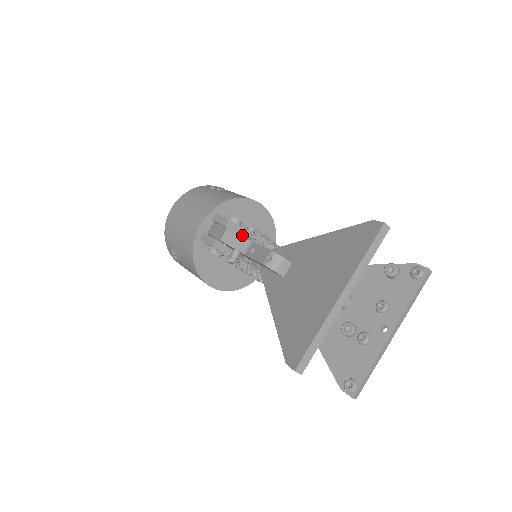
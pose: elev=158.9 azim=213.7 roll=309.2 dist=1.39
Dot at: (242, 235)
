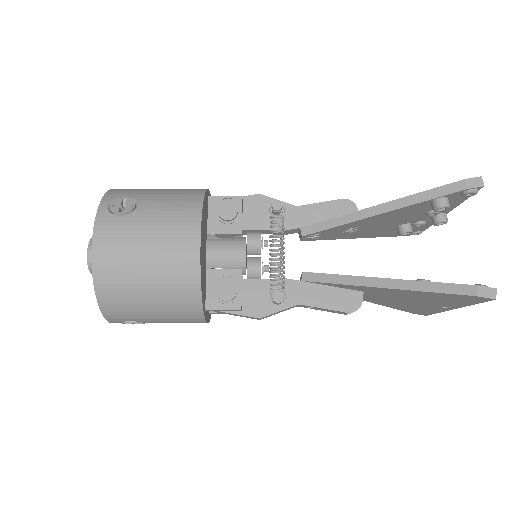
Dot at: occluded
